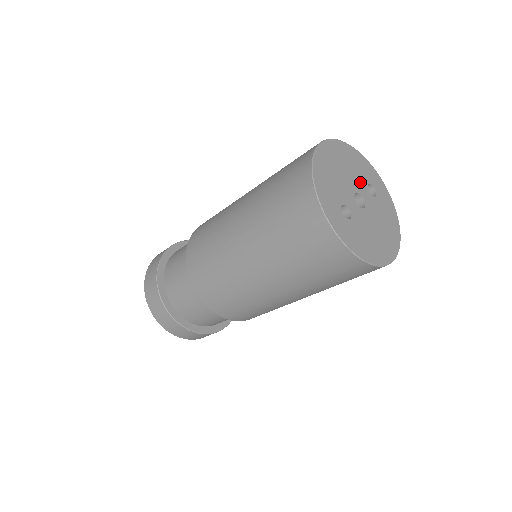
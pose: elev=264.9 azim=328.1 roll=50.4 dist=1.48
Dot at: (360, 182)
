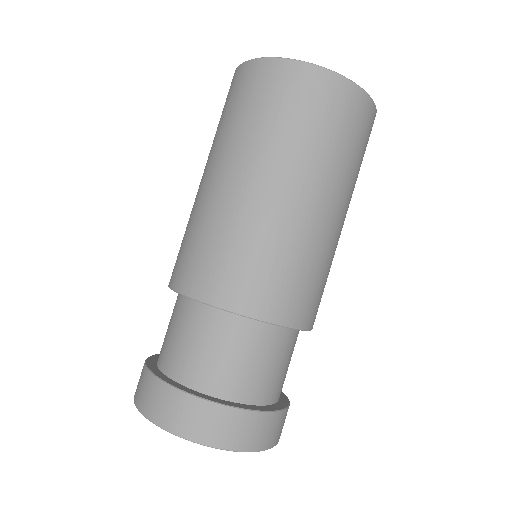
Dot at: occluded
